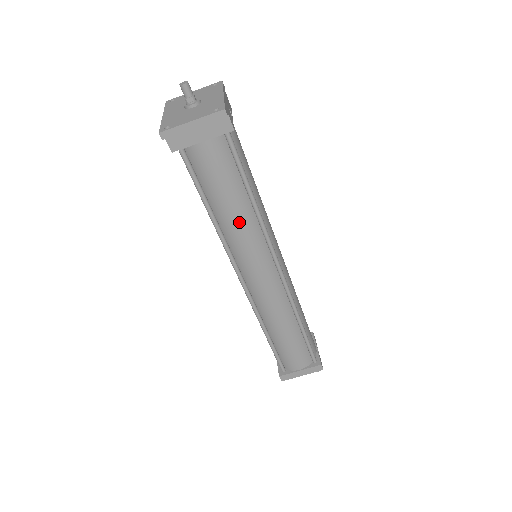
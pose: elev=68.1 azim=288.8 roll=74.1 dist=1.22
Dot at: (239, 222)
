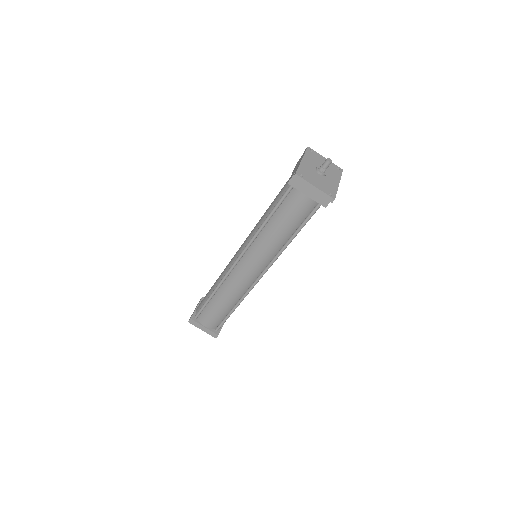
Dot at: (274, 240)
